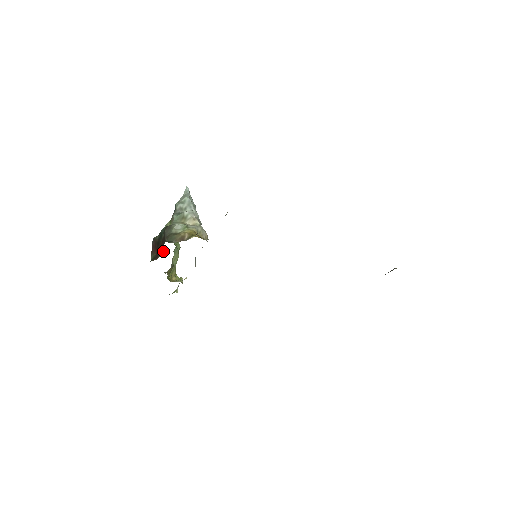
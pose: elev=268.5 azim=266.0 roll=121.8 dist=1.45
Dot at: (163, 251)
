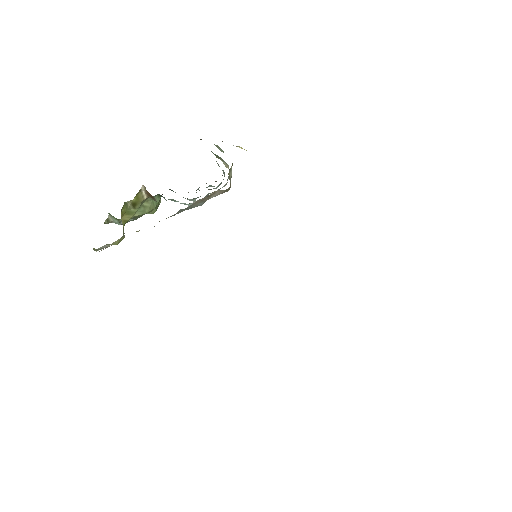
Dot at: occluded
